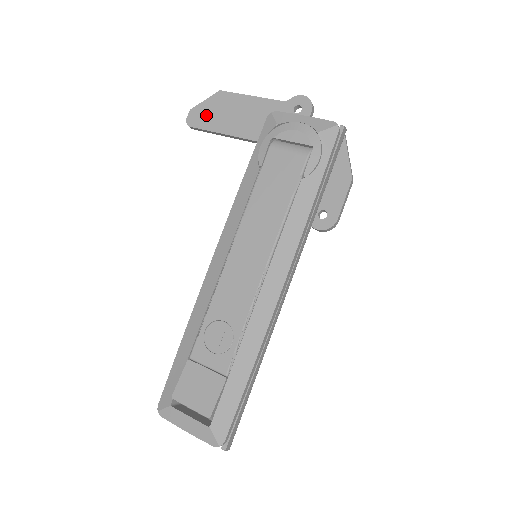
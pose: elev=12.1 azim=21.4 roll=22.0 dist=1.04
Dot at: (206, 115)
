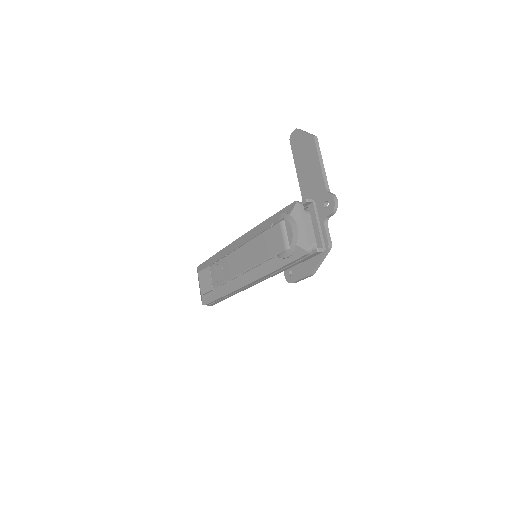
Dot at: (299, 144)
